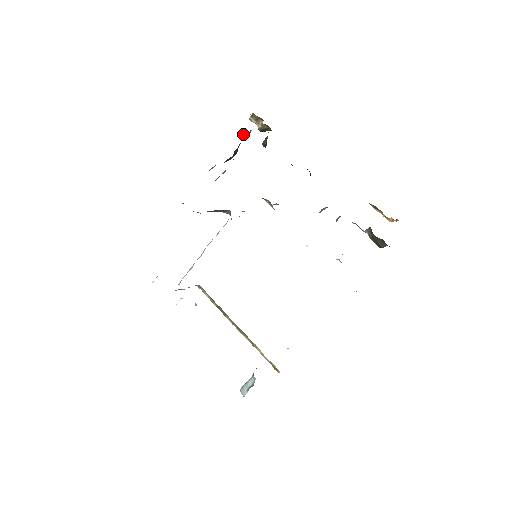
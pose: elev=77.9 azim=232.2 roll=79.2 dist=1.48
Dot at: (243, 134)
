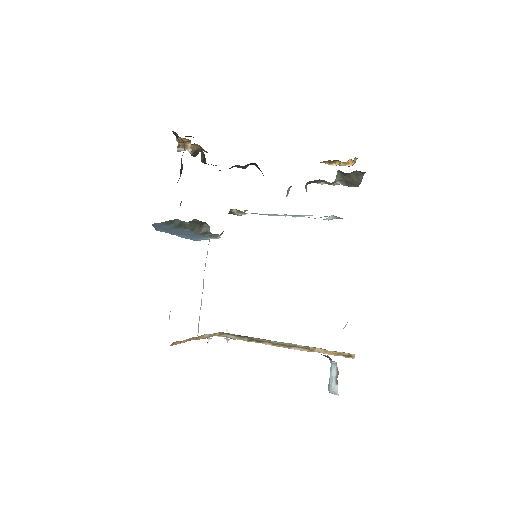
Dot at: (179, 144)
